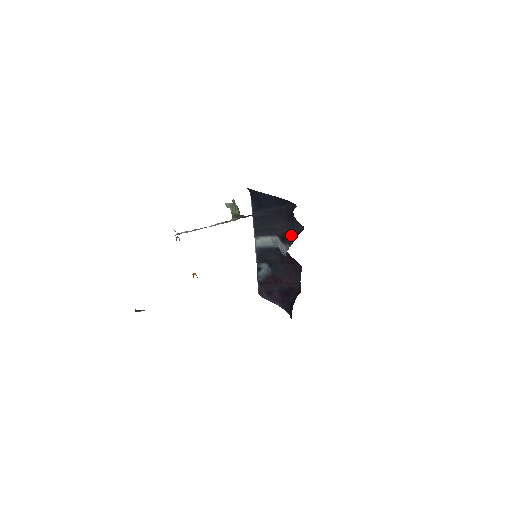
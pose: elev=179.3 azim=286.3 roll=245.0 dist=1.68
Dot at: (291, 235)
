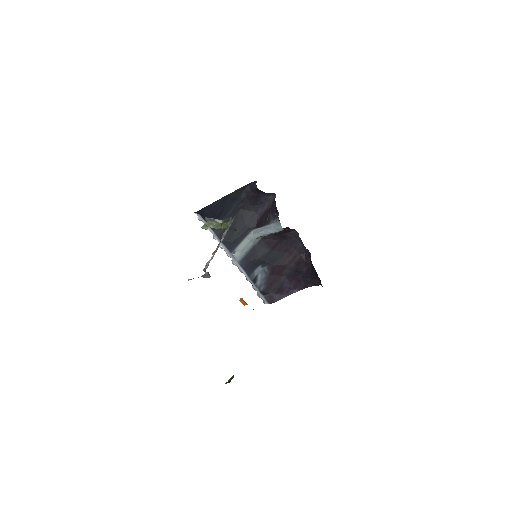
Dot at: (267, 212)
